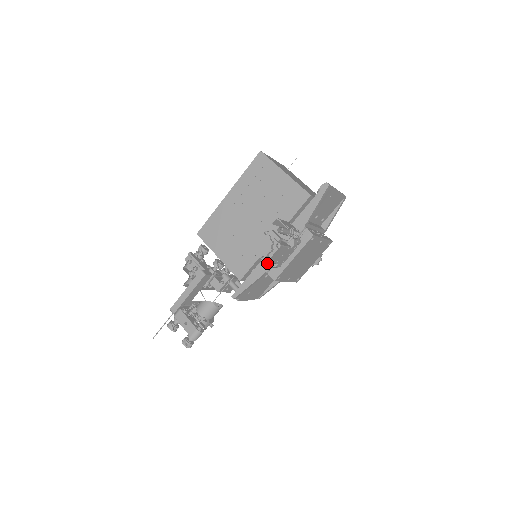
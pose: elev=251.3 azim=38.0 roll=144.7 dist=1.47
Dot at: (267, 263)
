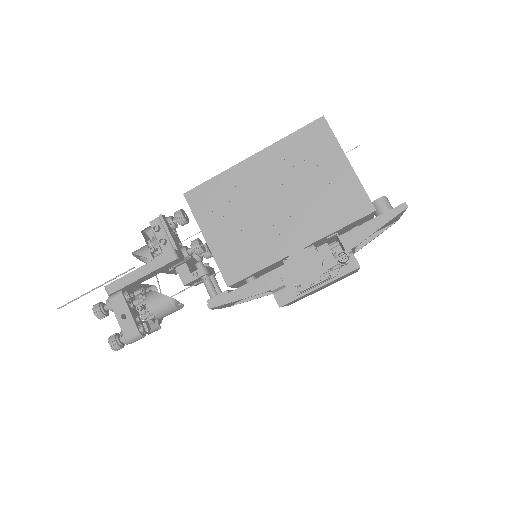
Dot at: (287, 285)
